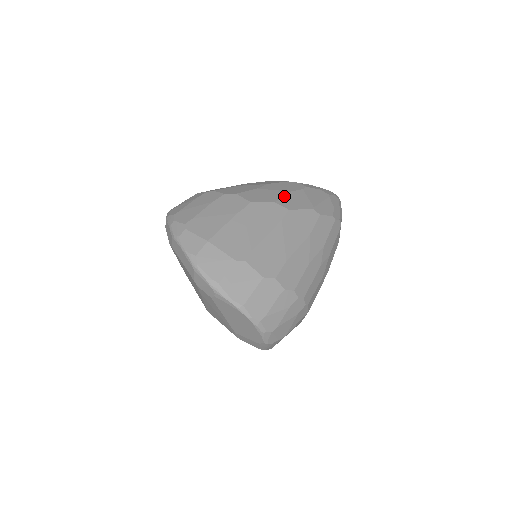
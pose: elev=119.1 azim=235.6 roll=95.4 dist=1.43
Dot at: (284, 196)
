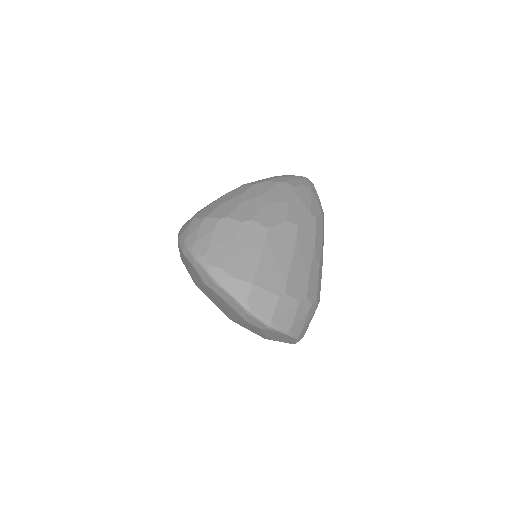
Dot at: (288, 209)
